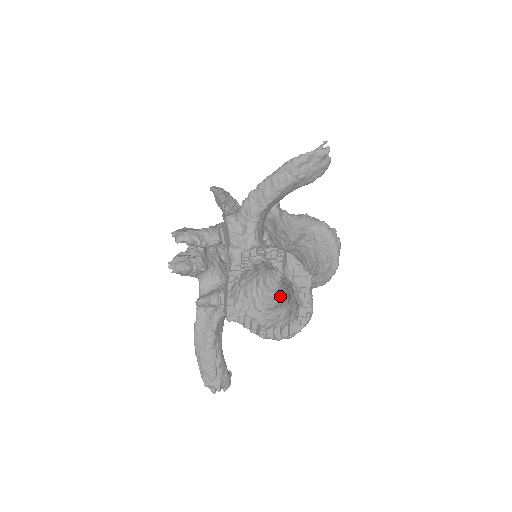
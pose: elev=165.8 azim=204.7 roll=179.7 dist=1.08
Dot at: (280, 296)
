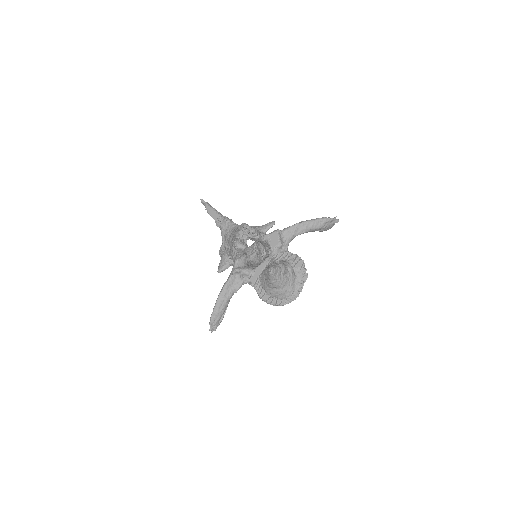
Dot at: (274, 283)
